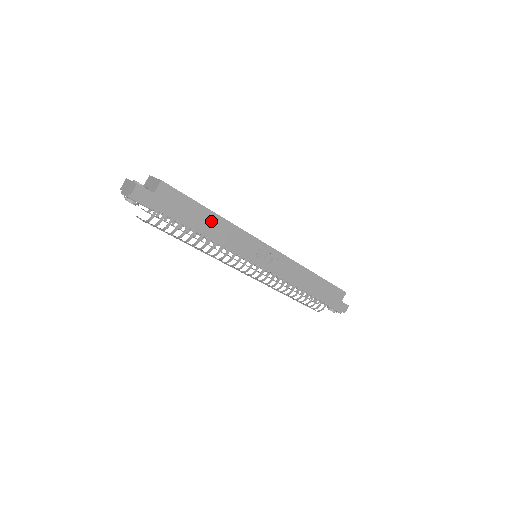
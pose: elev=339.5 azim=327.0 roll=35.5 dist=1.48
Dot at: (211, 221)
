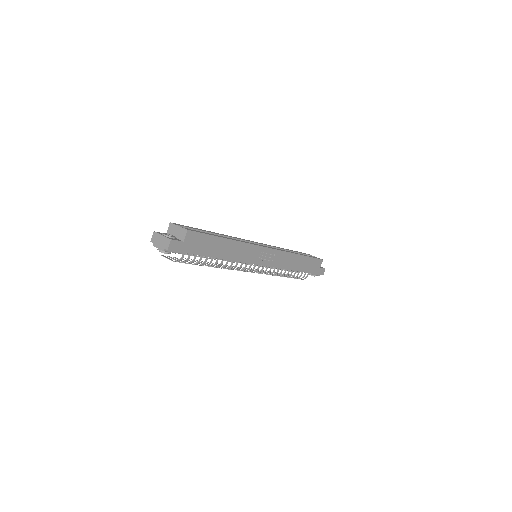
Dot at: (225, 246)
